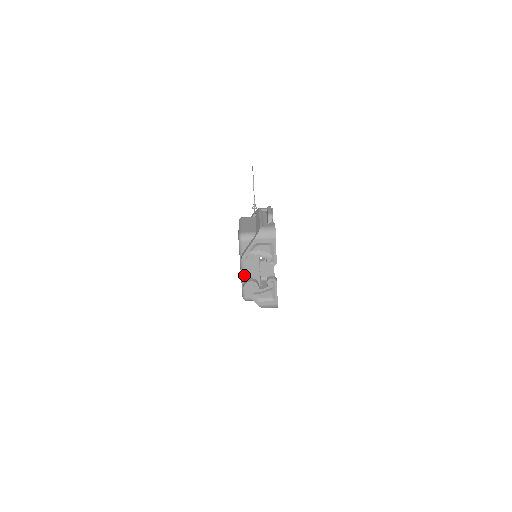
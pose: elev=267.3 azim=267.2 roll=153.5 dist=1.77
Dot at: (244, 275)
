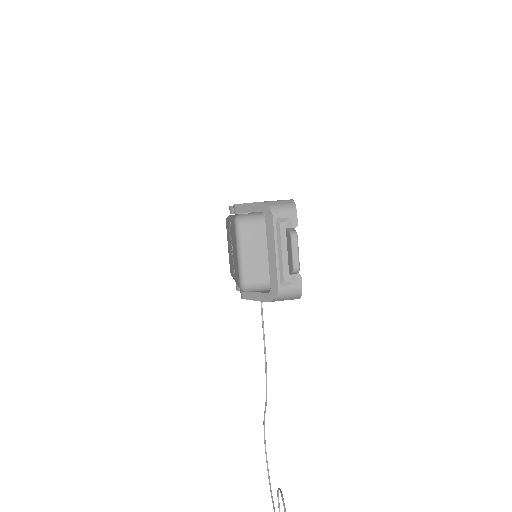
Dot at: occluded
